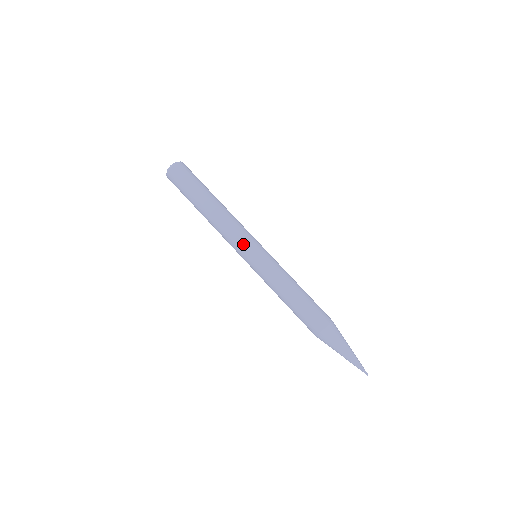
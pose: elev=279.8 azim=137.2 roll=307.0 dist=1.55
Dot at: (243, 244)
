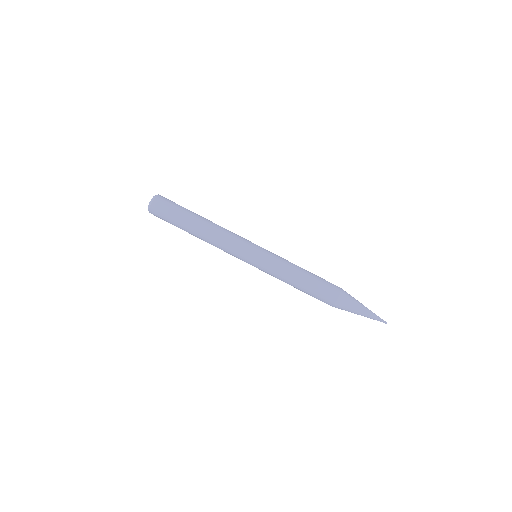
Dot at: (246, 242)
